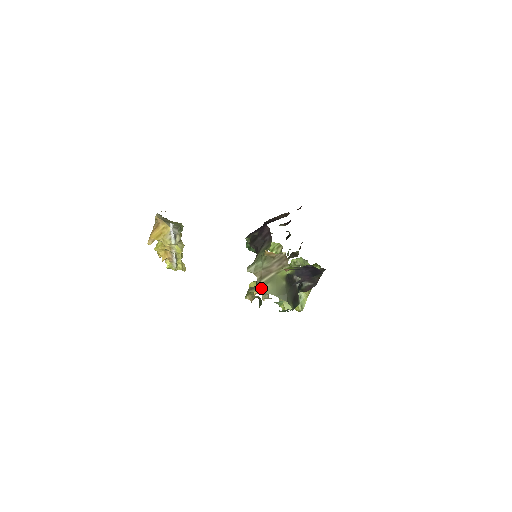
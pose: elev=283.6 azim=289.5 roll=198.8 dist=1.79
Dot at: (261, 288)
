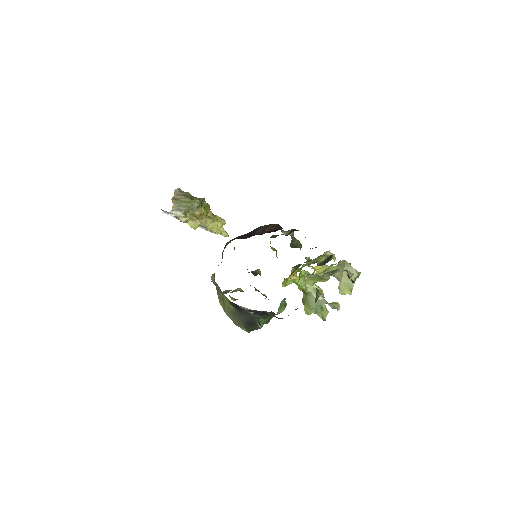
Dot at: (219, 300)
